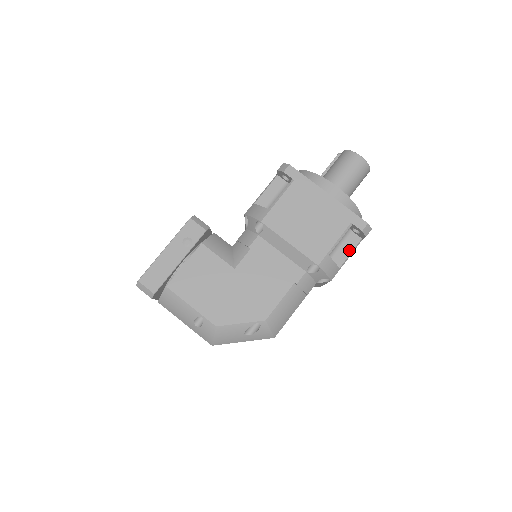
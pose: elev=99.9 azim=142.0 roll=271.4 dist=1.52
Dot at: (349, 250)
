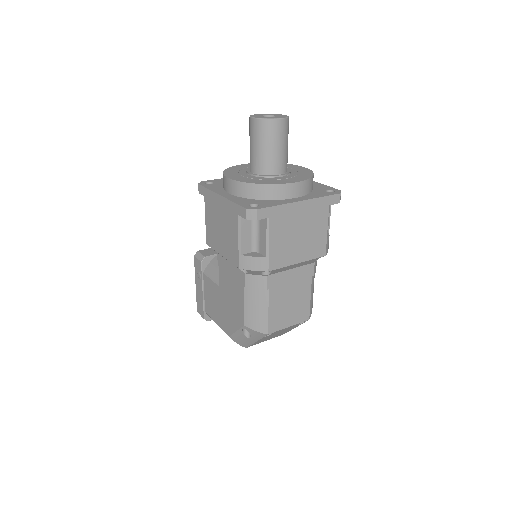
Dot at: (264, 235)
